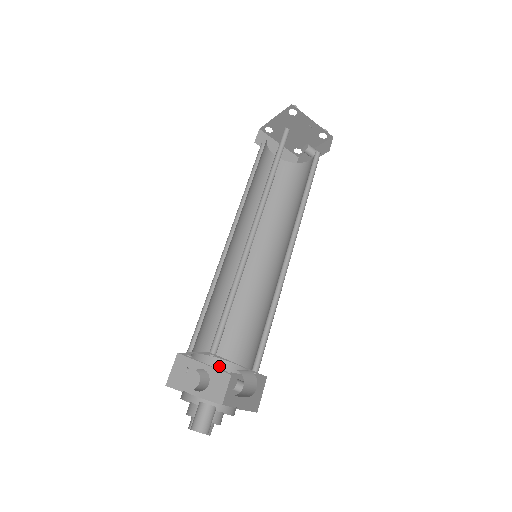
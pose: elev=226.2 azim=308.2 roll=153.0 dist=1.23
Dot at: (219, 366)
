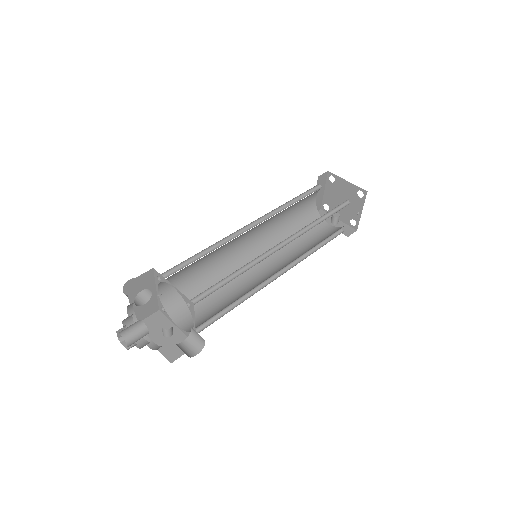
Dot at: (162, 300)
